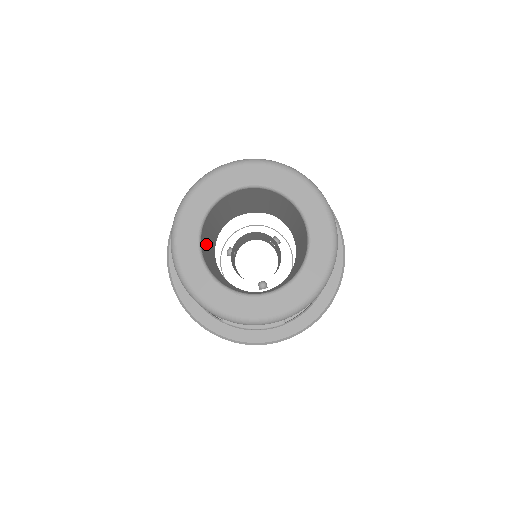
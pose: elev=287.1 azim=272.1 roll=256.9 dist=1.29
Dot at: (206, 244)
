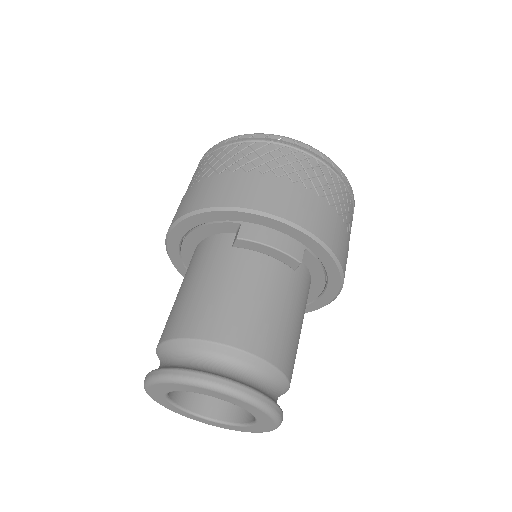
Dot at: occluded
